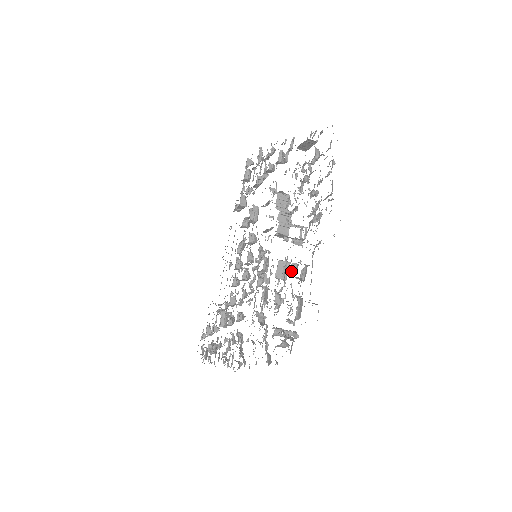
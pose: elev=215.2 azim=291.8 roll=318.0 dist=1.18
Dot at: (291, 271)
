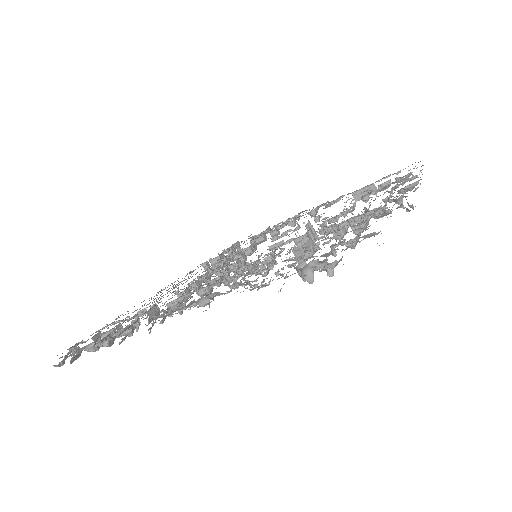
Dot at: (341, 230)
